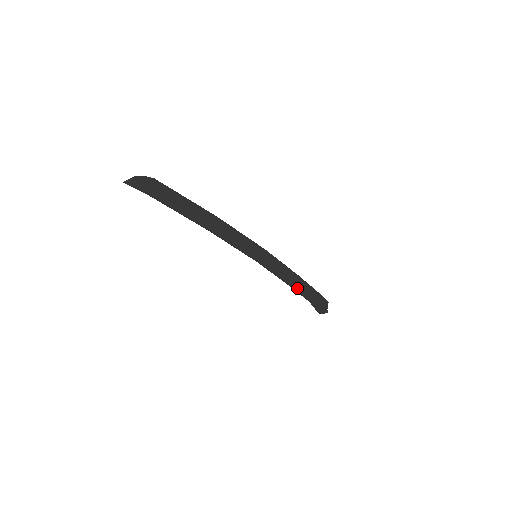
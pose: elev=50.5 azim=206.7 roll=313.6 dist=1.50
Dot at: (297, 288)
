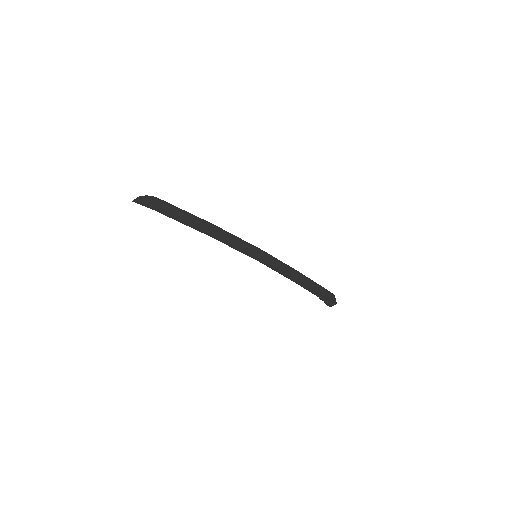
Dot at: (301, 283)
